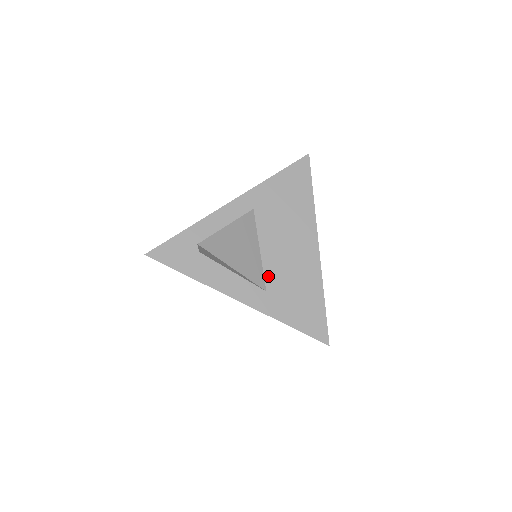
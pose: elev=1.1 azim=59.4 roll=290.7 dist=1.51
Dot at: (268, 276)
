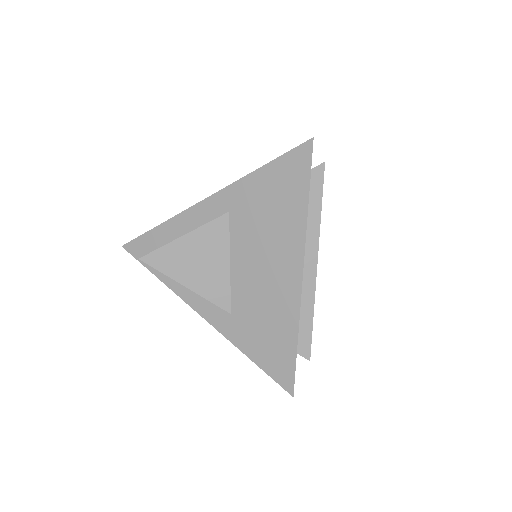
Dot at: (235, 297)
